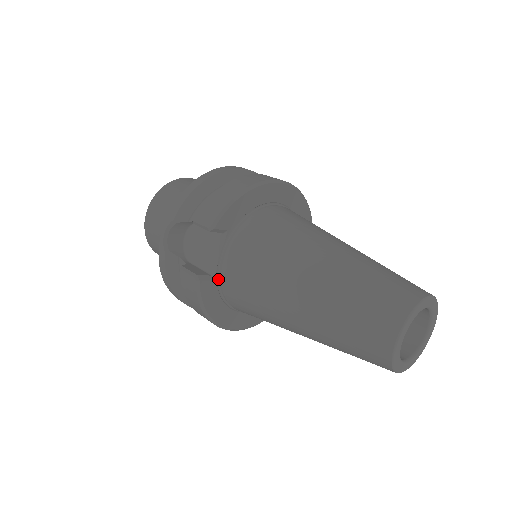
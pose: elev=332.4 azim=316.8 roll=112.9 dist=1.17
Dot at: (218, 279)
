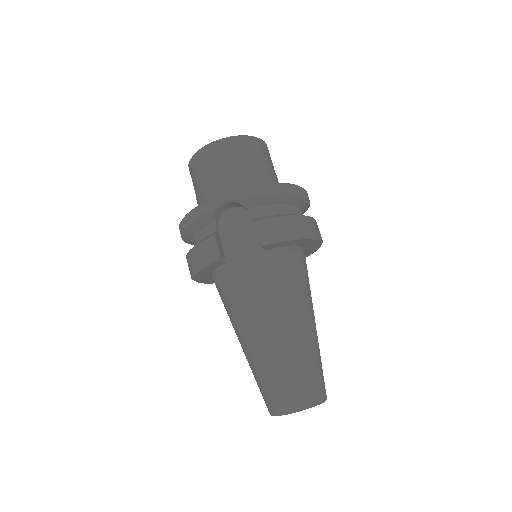
Dot at: (226, 263)
